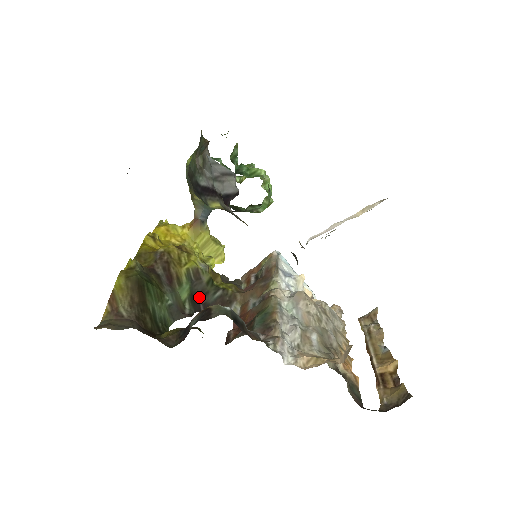
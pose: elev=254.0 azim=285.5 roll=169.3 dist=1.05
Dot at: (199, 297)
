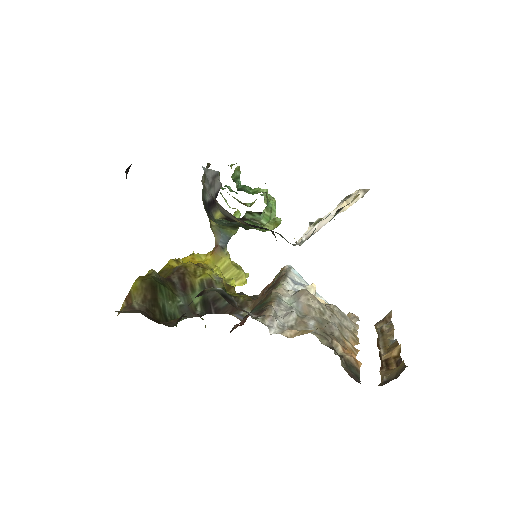
Dot at: (211, 302)
